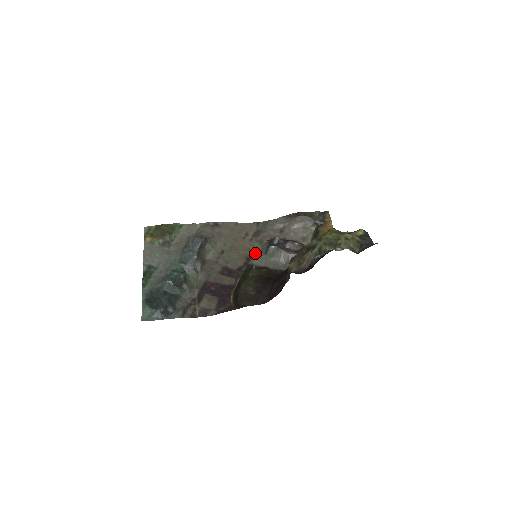
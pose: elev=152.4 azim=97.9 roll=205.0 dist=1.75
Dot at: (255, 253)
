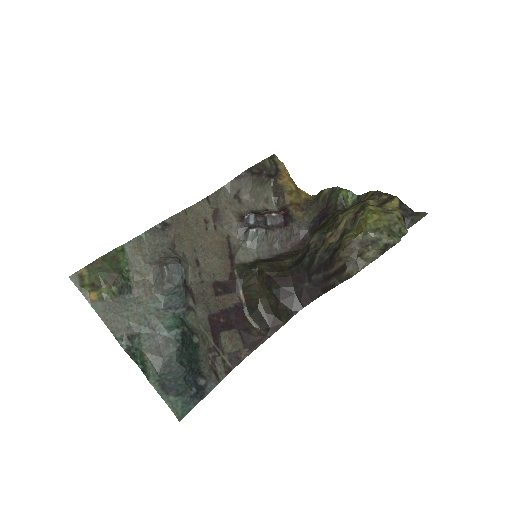
Dot at: (232, 245)
